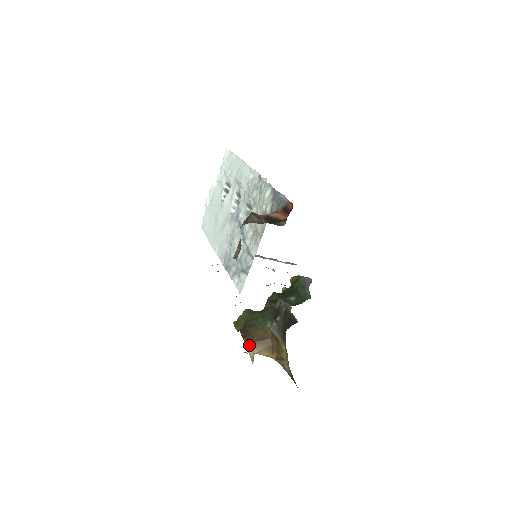
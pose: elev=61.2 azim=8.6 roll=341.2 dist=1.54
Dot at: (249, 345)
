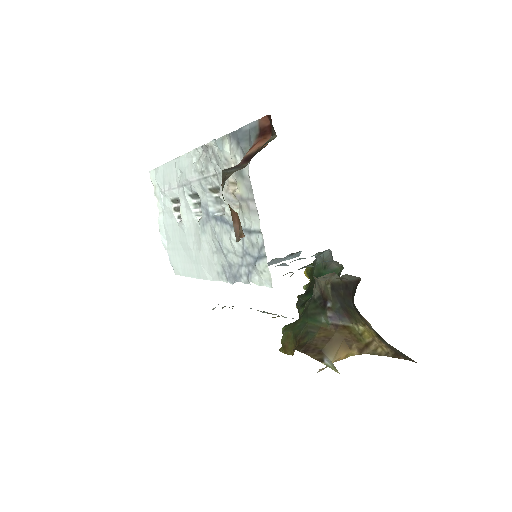
Dot at: (318, 356)
